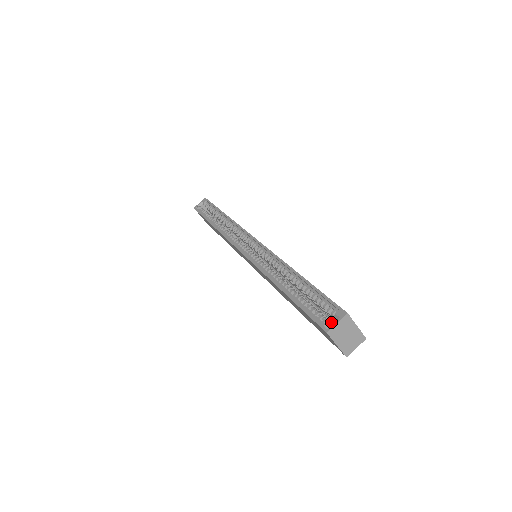
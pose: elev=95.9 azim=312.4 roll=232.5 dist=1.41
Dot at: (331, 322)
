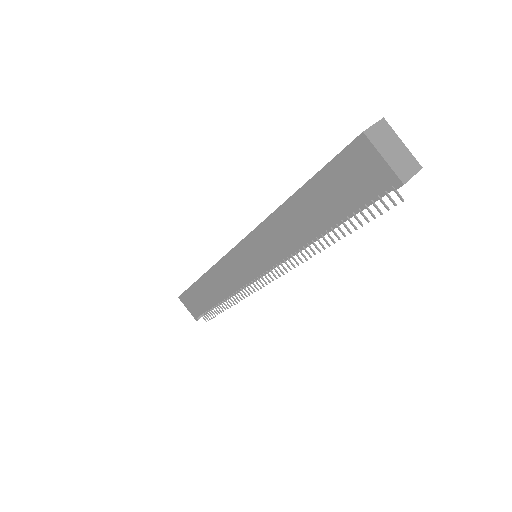
Dot at: occluded
